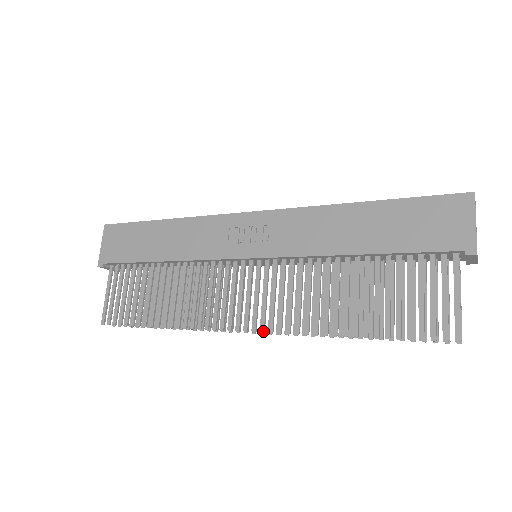
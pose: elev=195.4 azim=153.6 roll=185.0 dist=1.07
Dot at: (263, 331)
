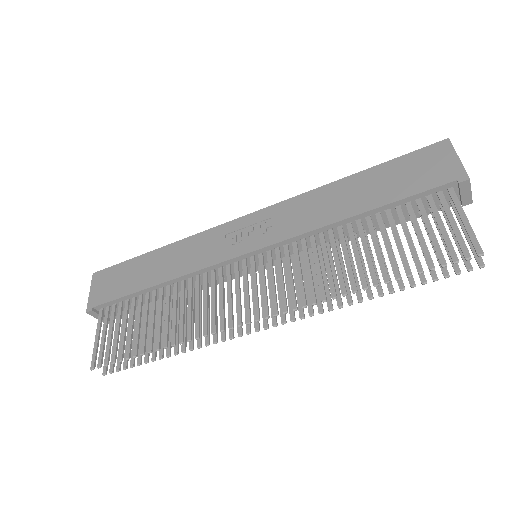
Dot at: (277, 313)
